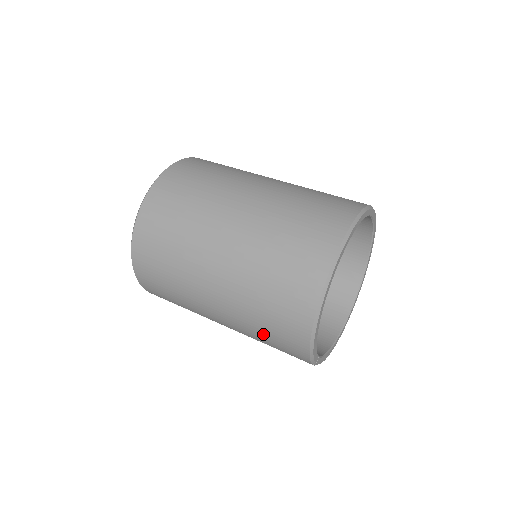
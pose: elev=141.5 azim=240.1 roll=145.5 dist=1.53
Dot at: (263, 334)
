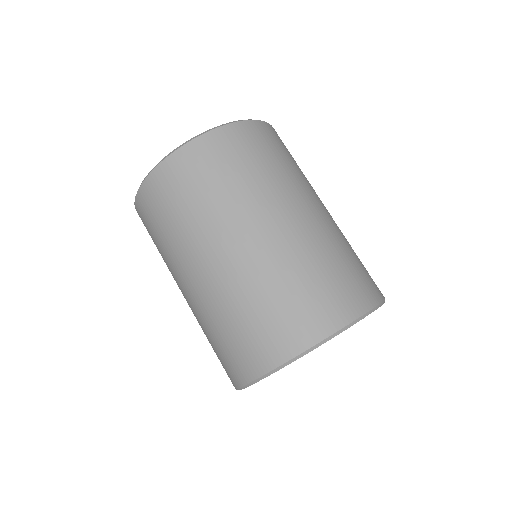
Dot at: occluded
